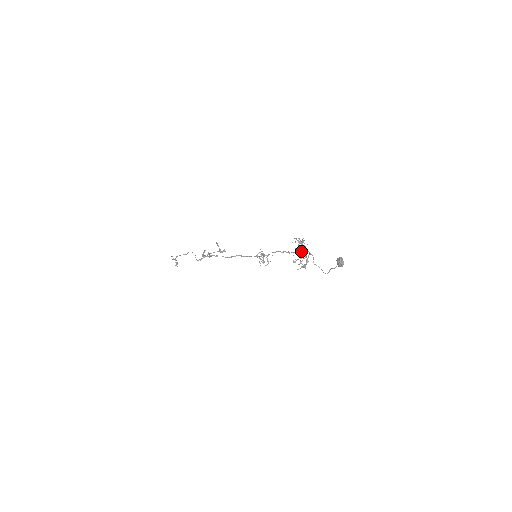
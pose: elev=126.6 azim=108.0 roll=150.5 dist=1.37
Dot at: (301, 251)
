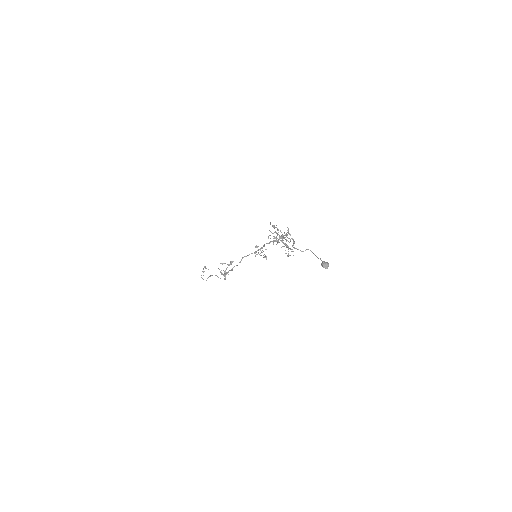
Dot at: (282, 242)
